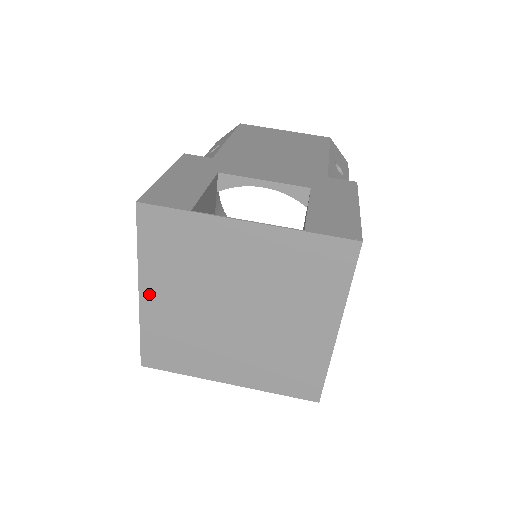
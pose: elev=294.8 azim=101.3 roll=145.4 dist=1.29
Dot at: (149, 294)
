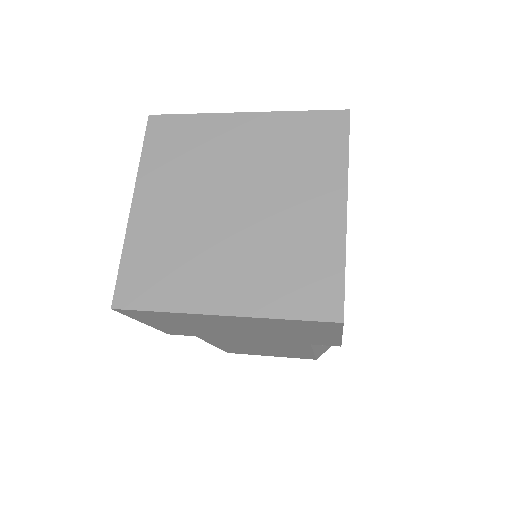
Dot at: (142, 203)
